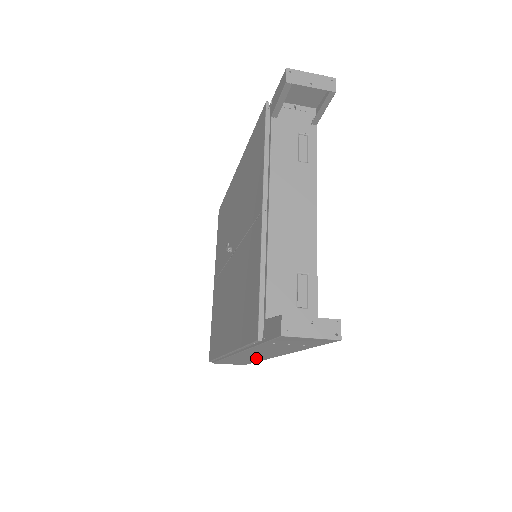
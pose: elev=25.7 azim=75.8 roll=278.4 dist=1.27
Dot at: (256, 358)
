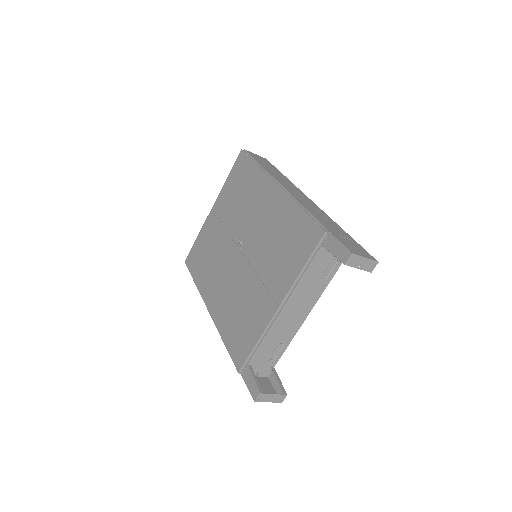
Dot at: occluded
